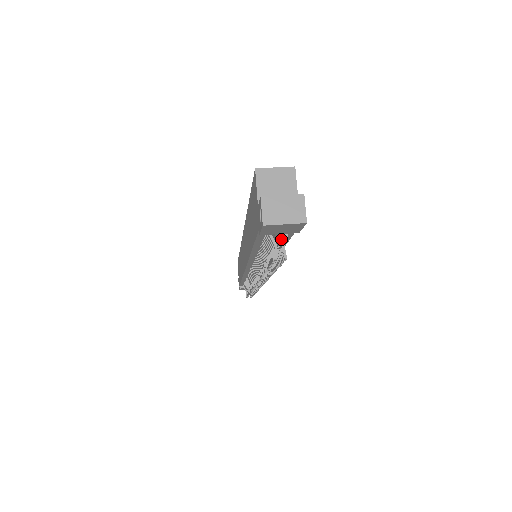
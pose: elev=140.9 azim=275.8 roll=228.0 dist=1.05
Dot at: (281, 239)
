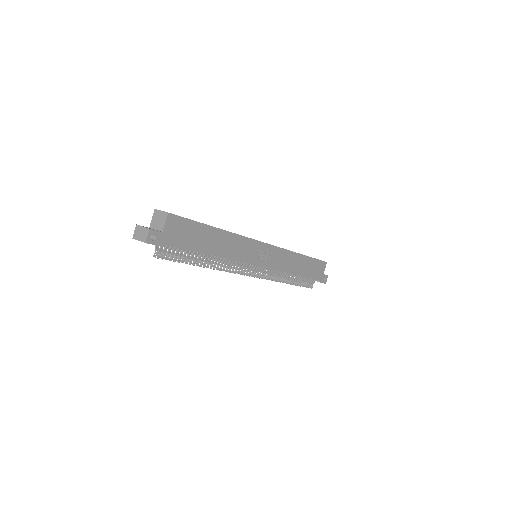
Dot at: (176, 248)
